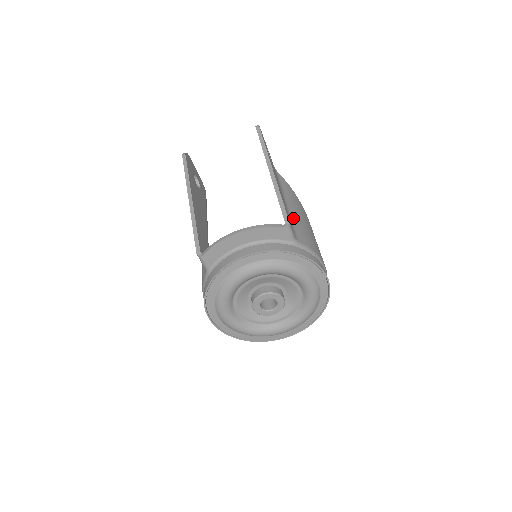
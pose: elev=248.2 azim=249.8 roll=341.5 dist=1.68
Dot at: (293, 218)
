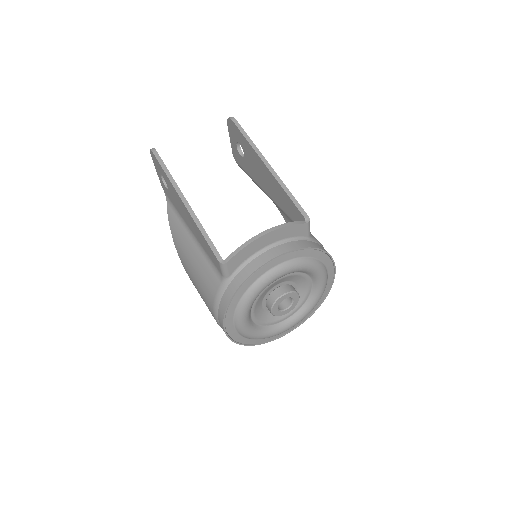
Dot at: occluded
